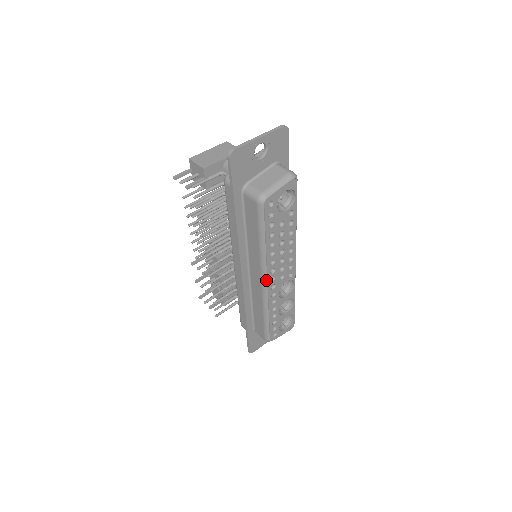
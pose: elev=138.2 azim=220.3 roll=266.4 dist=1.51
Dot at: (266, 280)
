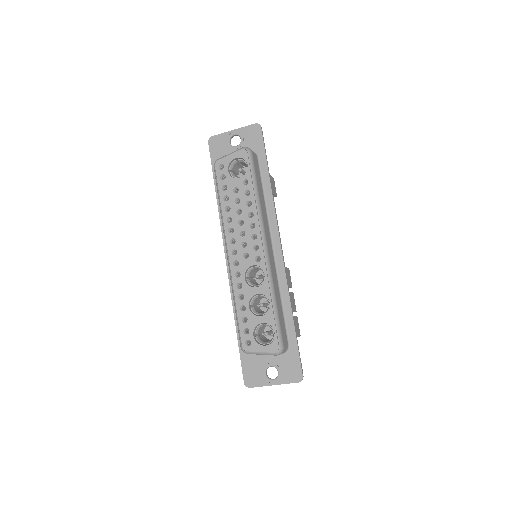
Dot at: (227, 250)
